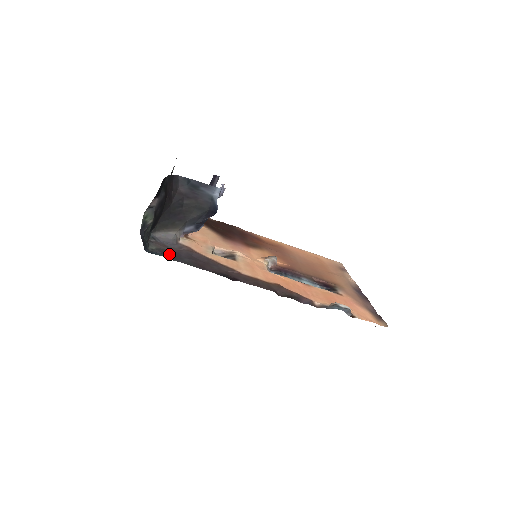
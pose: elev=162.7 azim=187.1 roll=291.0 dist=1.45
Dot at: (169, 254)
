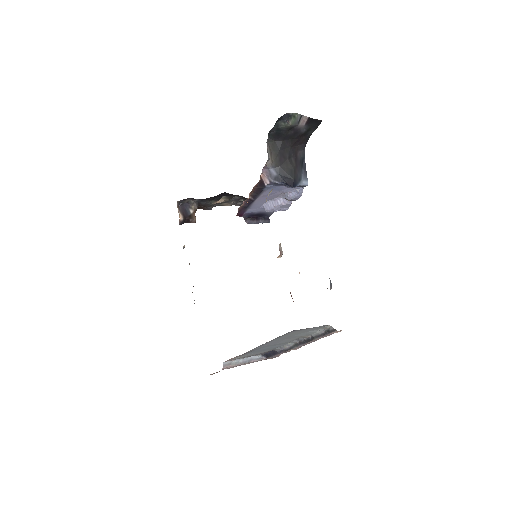
Dot at: occluded
